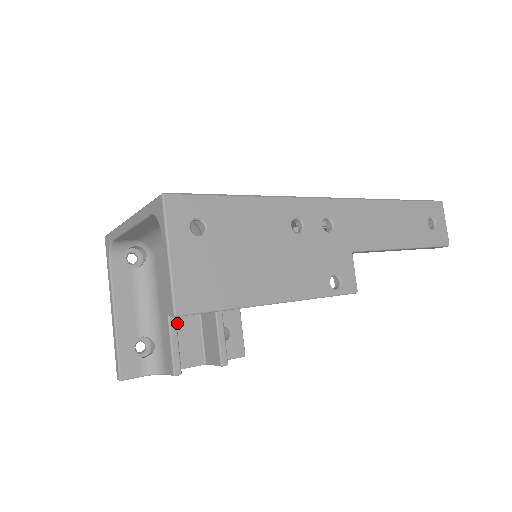
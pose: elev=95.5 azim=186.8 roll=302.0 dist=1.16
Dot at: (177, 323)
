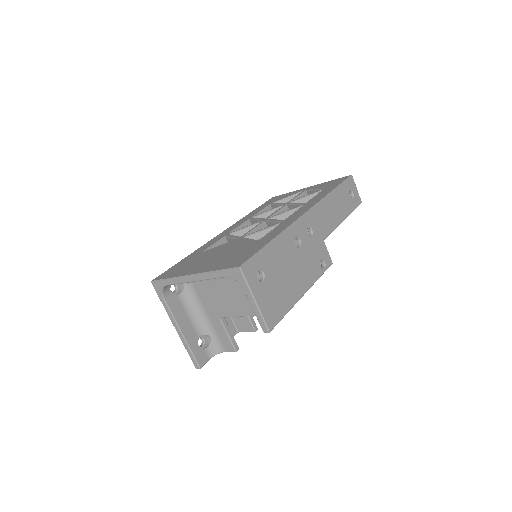
Dot at: occluded
